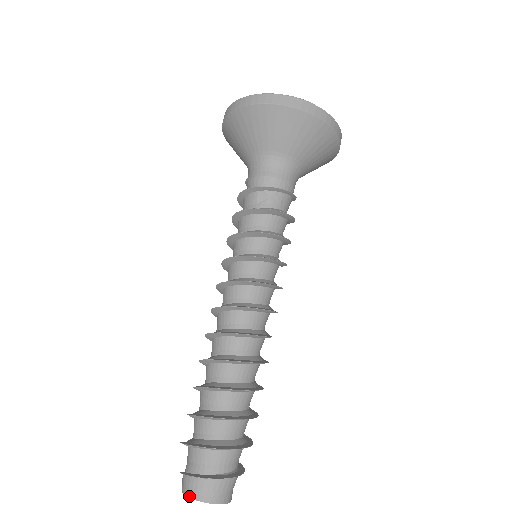
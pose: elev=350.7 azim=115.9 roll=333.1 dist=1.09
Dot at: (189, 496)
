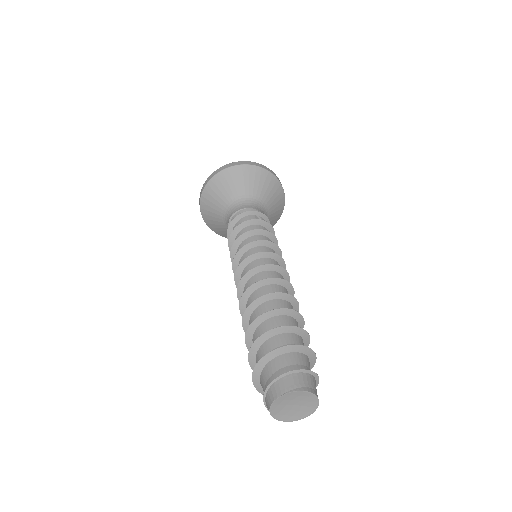
Dot at: (298, 389)
